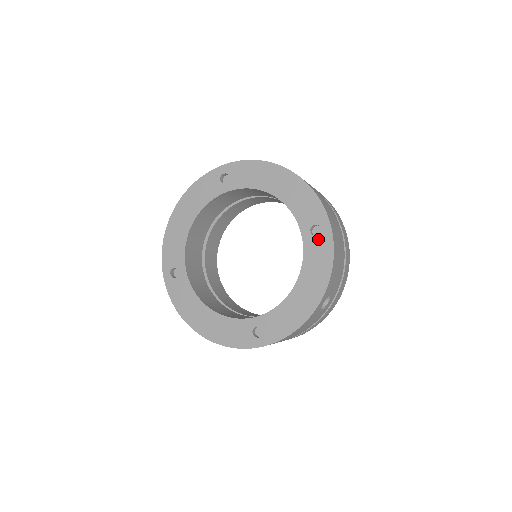
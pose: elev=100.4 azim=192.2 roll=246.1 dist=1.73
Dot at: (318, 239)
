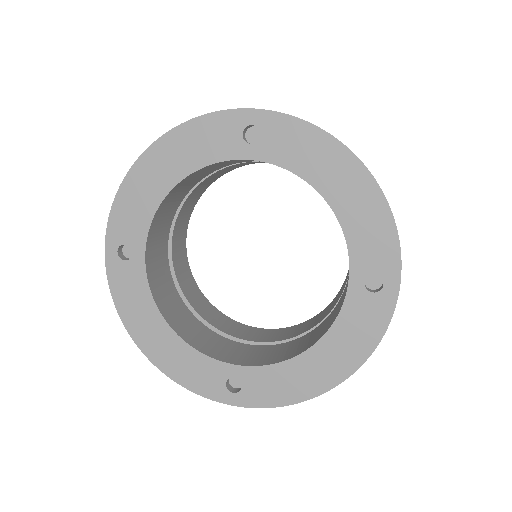
Dot at: (372, 298)
